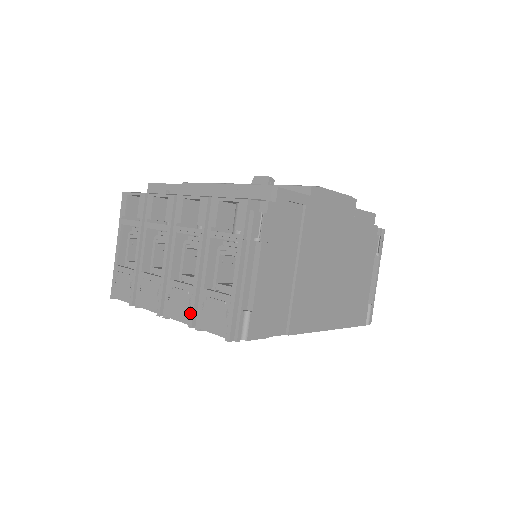
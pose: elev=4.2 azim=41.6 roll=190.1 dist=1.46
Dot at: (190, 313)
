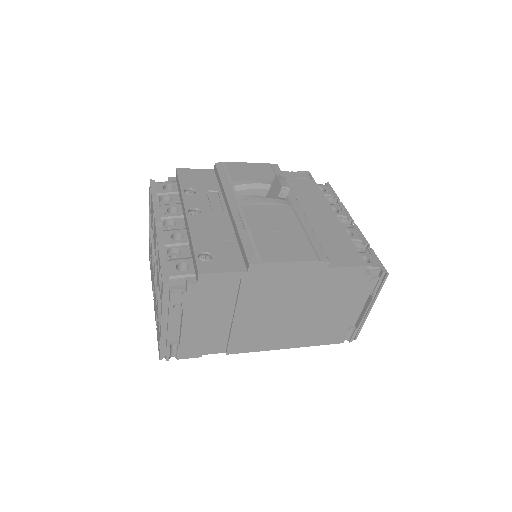
Dot at: (156, 317)
